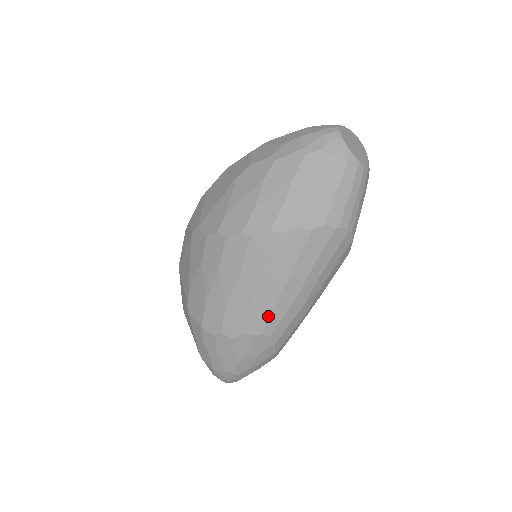
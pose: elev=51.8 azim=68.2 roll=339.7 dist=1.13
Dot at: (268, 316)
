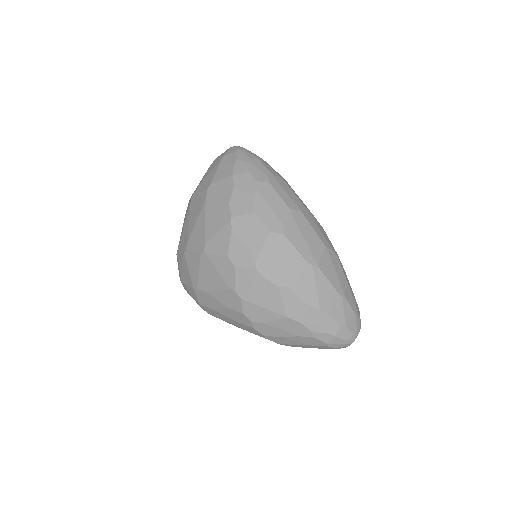
Dot at: occluded
